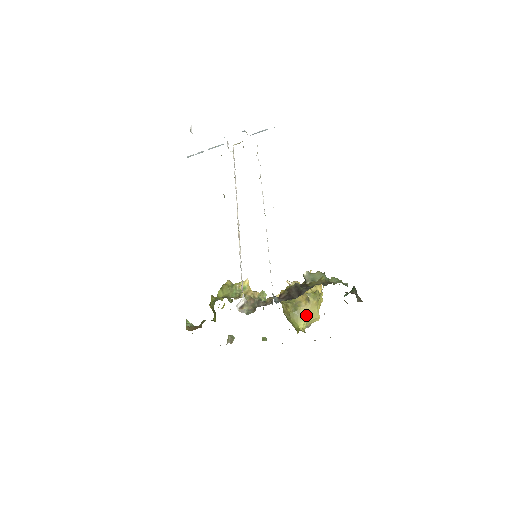
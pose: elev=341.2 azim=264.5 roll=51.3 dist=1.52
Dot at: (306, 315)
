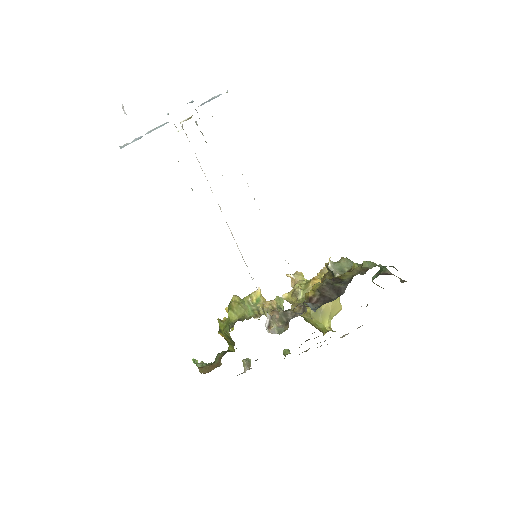
Dot at: (329, 311)
